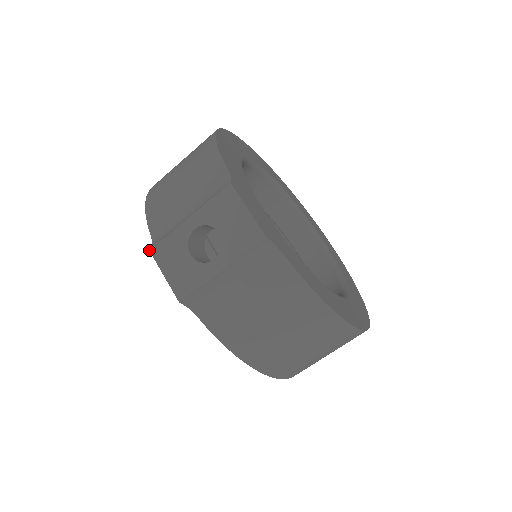
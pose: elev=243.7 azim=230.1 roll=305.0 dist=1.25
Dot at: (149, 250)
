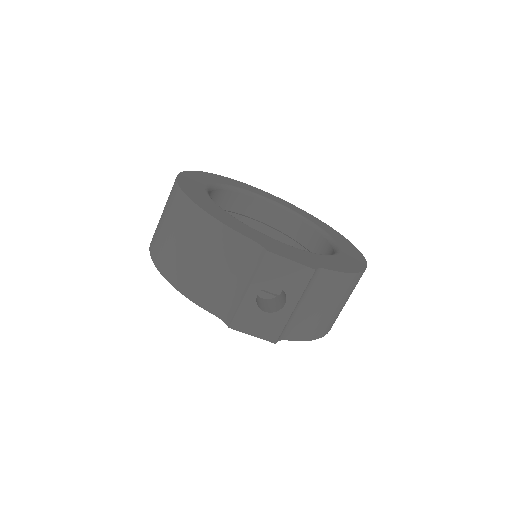
Dot at: occluded
